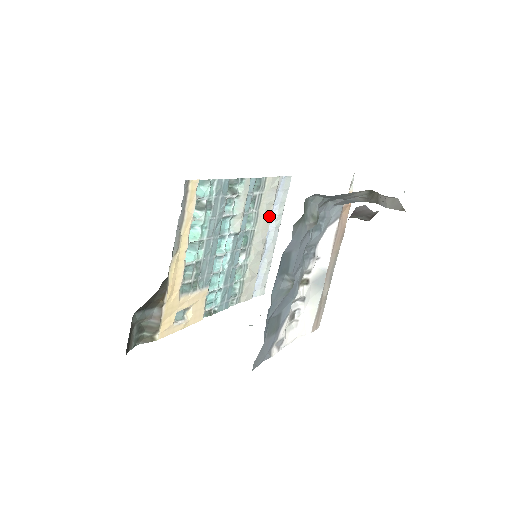
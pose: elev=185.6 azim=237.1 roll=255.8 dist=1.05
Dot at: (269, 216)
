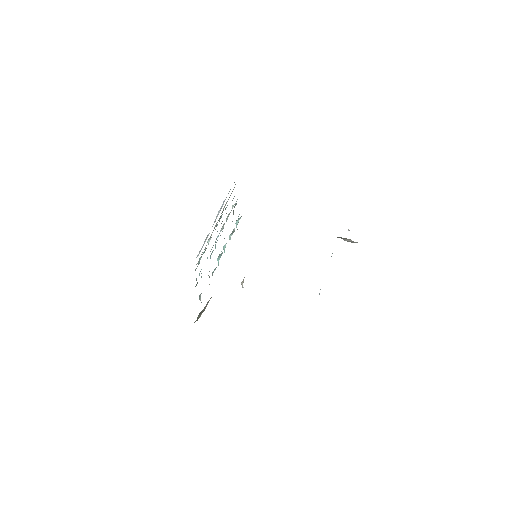
Dot at: occluded
